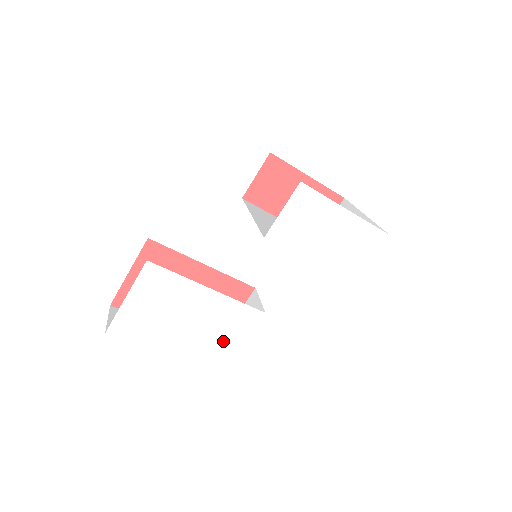
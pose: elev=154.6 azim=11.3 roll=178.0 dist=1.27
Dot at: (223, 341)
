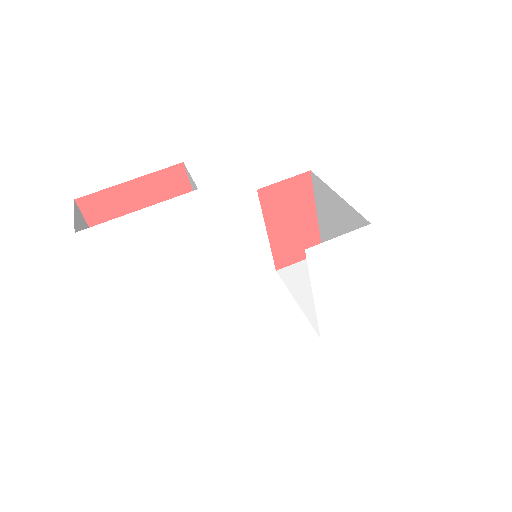
Dot at: (180, 322)
